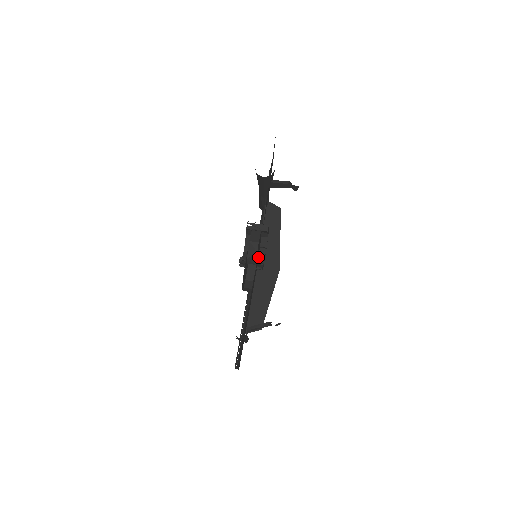
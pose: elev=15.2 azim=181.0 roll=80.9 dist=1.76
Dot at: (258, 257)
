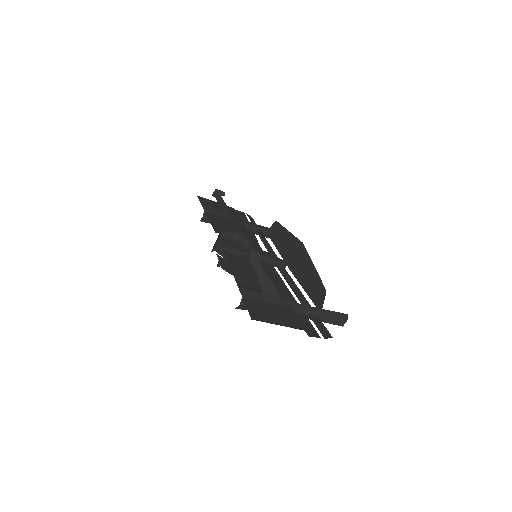
Dot at: occluded
